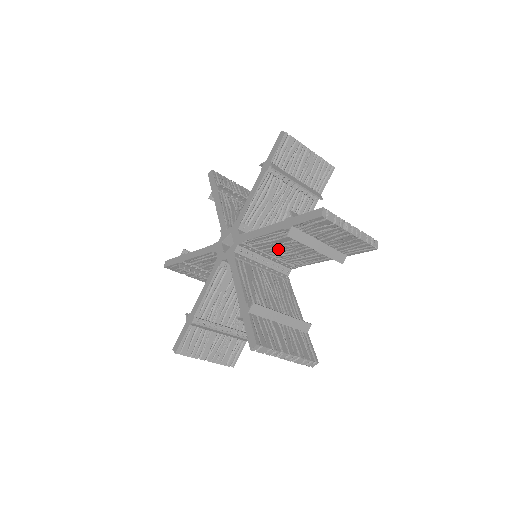
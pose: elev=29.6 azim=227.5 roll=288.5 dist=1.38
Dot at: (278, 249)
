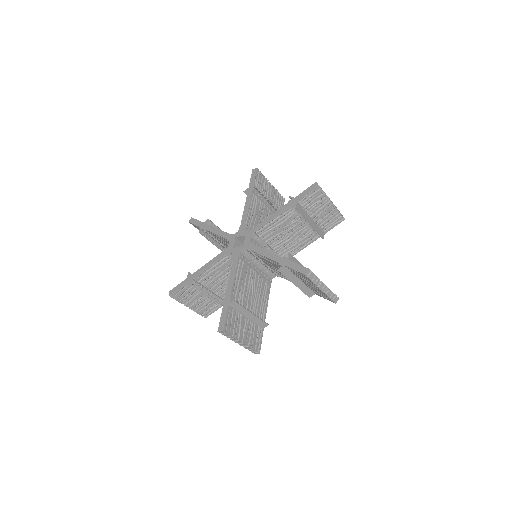
Dot at: (271, 265)
